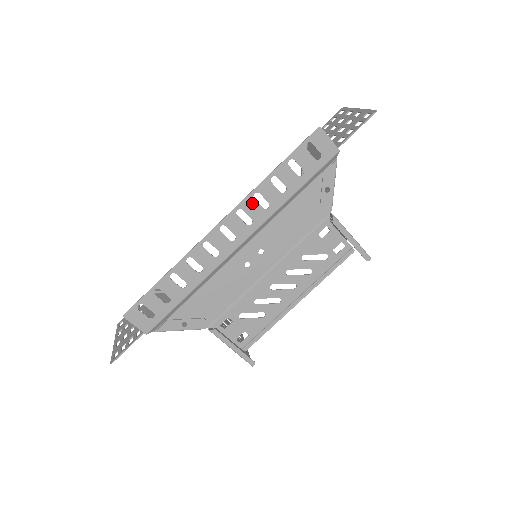
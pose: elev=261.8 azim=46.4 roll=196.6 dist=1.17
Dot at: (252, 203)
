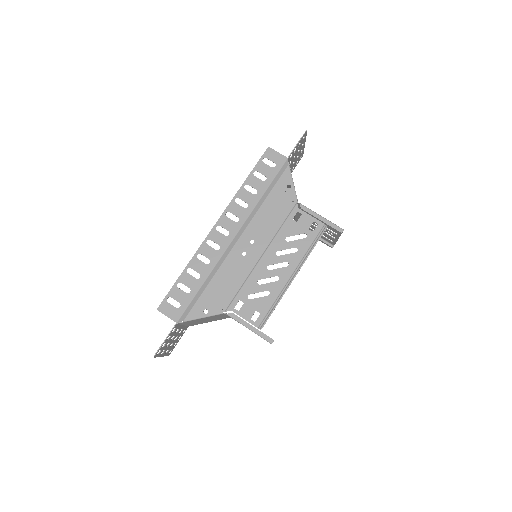
Dot at: (235, 206)
